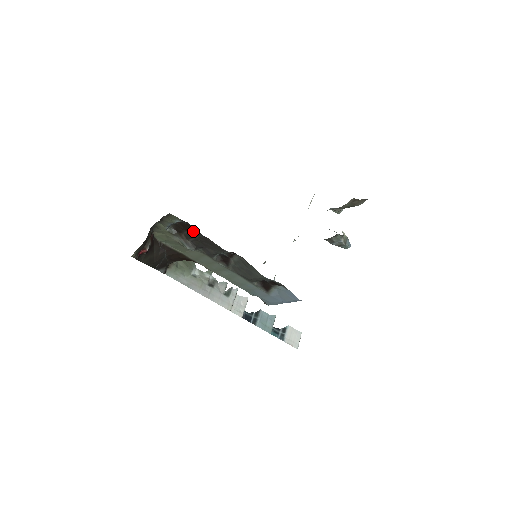
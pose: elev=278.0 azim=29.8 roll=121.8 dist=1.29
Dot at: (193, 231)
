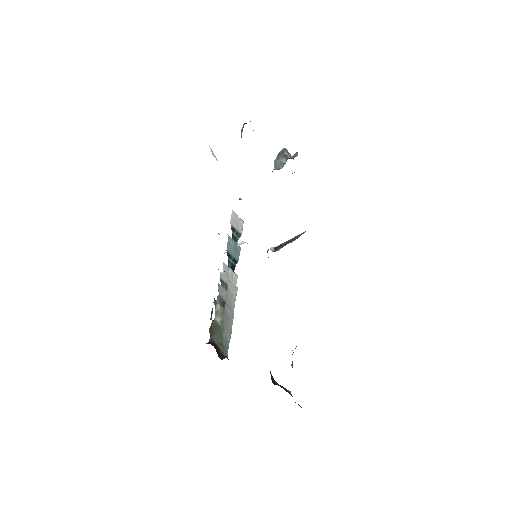
Dot at: occluded
